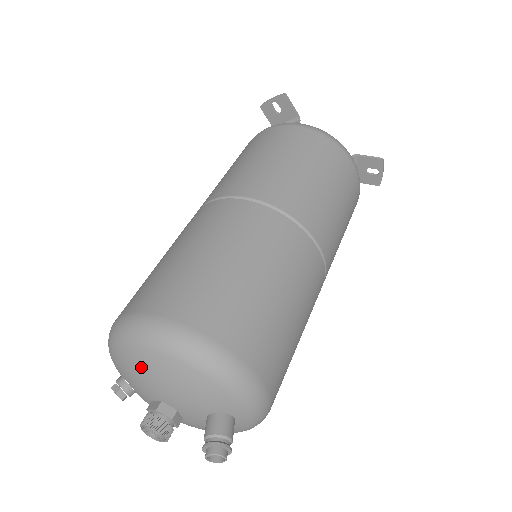
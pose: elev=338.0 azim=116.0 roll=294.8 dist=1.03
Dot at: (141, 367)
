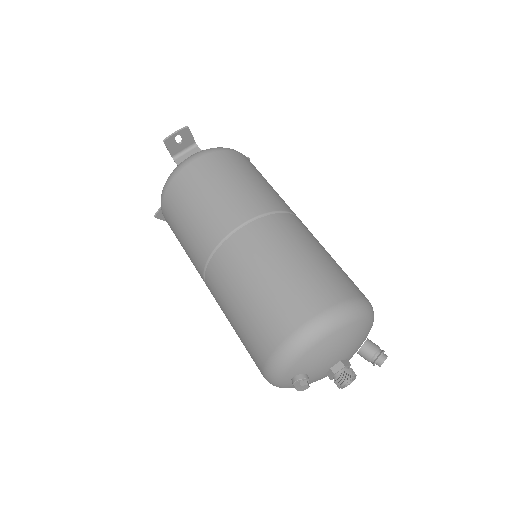
Dot at: (337, 345)
